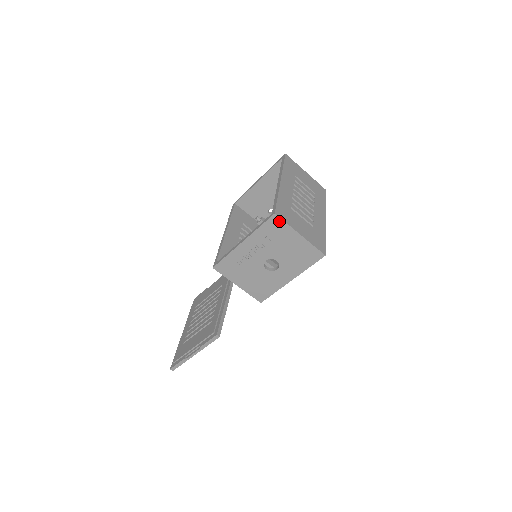
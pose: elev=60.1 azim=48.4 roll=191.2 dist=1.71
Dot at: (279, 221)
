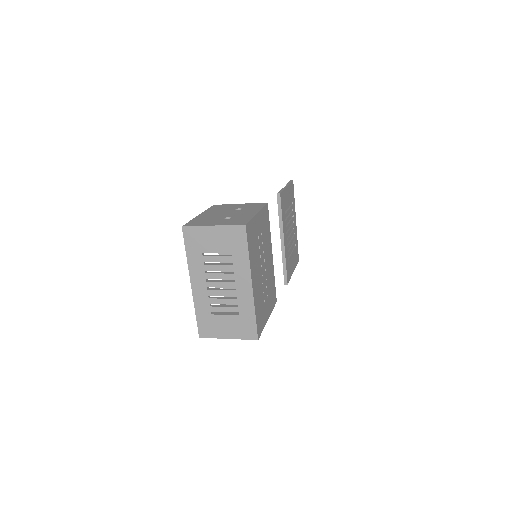
Dot at: (207, 336)
